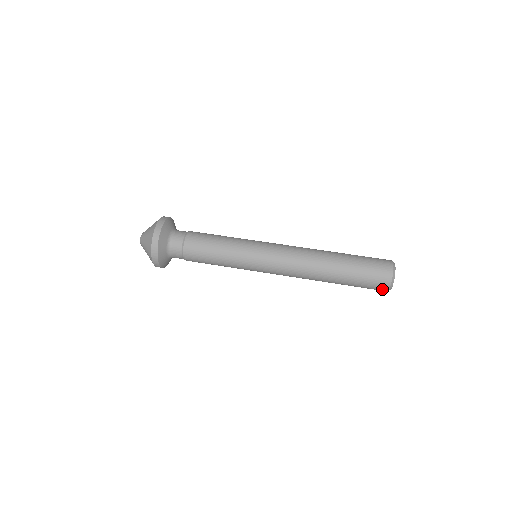
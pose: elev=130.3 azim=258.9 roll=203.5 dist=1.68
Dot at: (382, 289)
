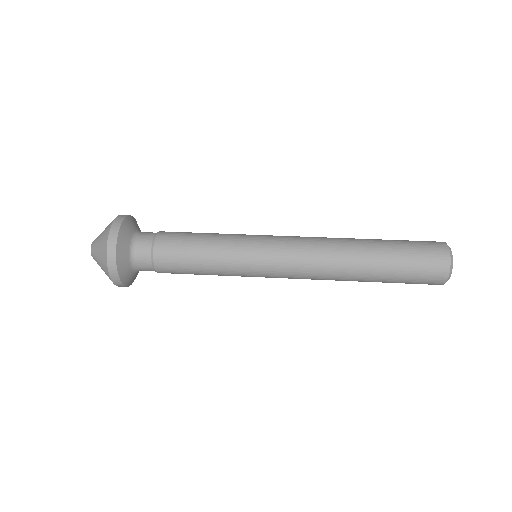
Dot at: (437, 281)
